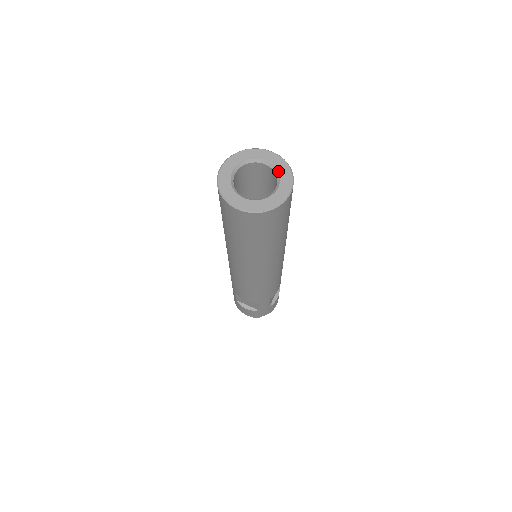
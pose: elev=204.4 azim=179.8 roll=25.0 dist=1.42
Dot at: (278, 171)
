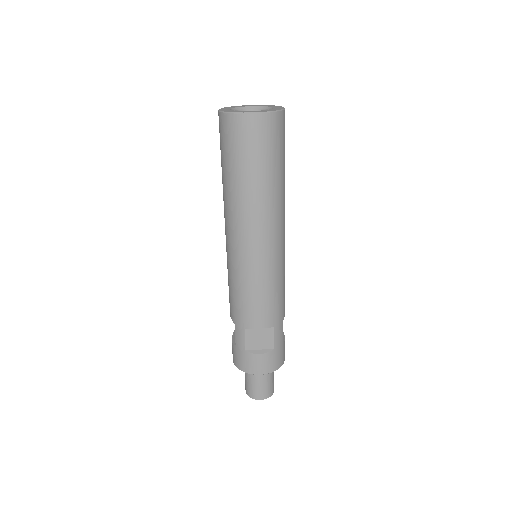
Dot at: (265, 106)
